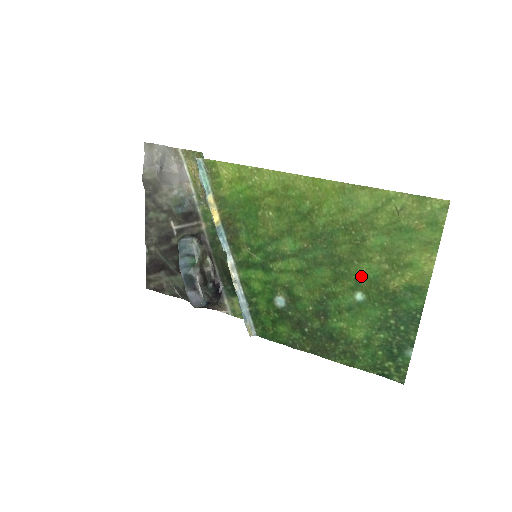
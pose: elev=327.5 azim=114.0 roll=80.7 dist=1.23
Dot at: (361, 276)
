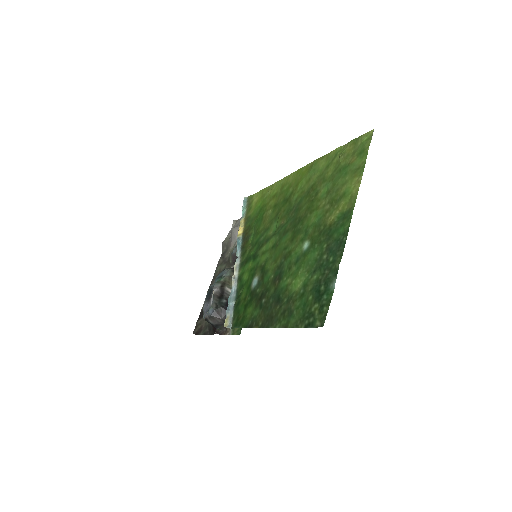
Dot at: (310, 225)
